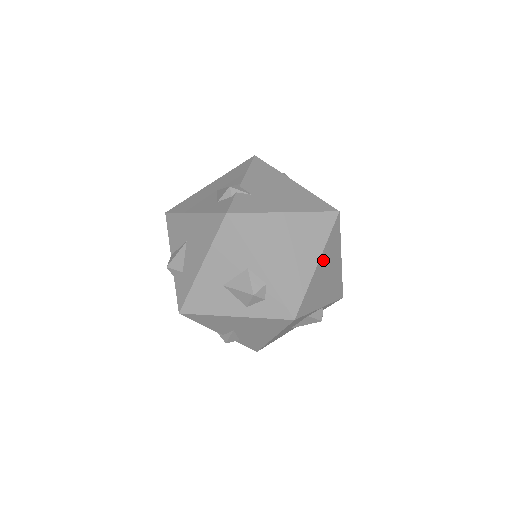
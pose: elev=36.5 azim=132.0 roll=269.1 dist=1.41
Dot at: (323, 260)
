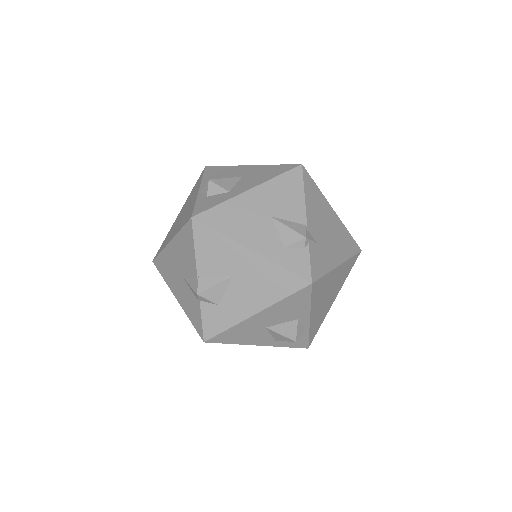
Dot at: occluded
